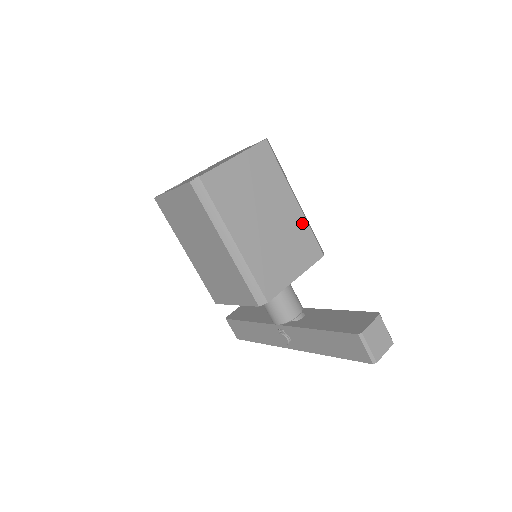
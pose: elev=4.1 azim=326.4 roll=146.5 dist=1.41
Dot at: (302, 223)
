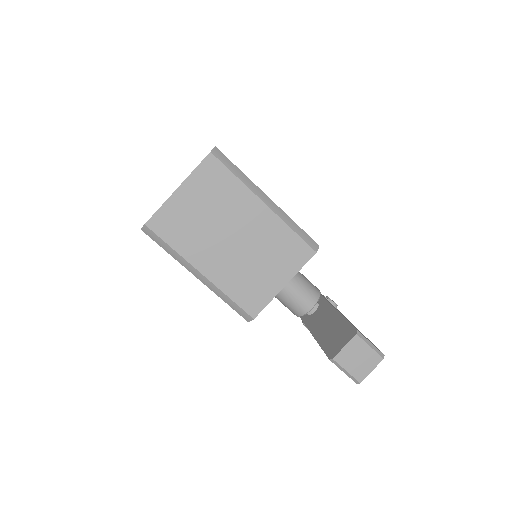
Dot at: (279, 227)
